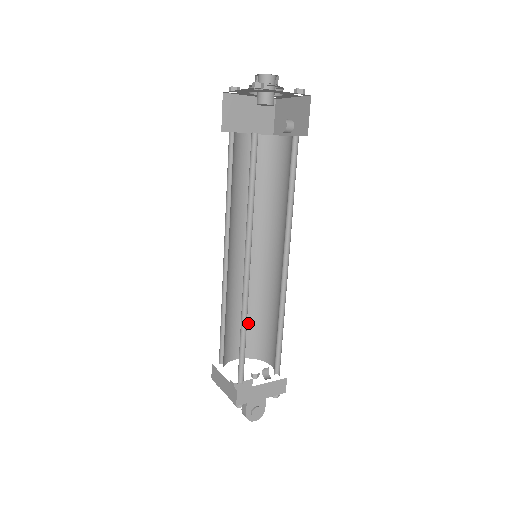
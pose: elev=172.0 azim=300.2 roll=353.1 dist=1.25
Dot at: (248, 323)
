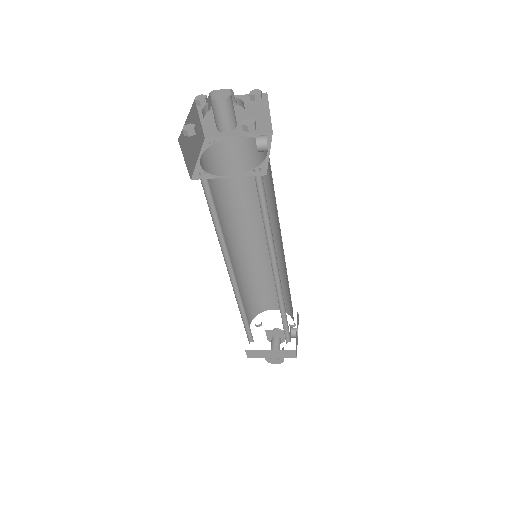
Dot at: occluded
